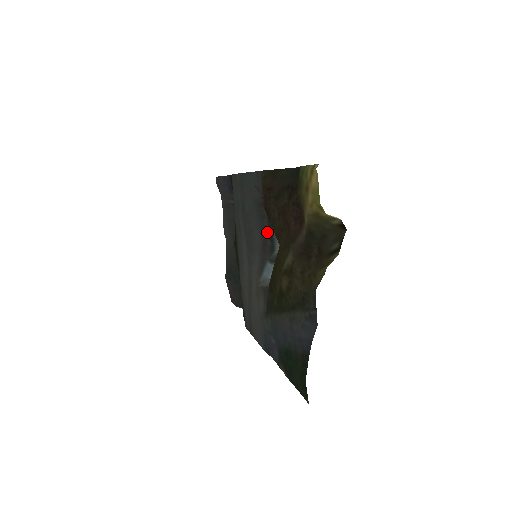
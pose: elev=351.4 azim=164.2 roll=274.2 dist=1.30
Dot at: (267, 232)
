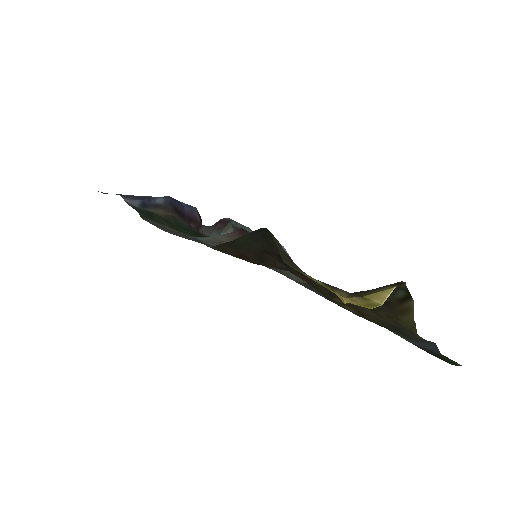
Dot at: occluded
